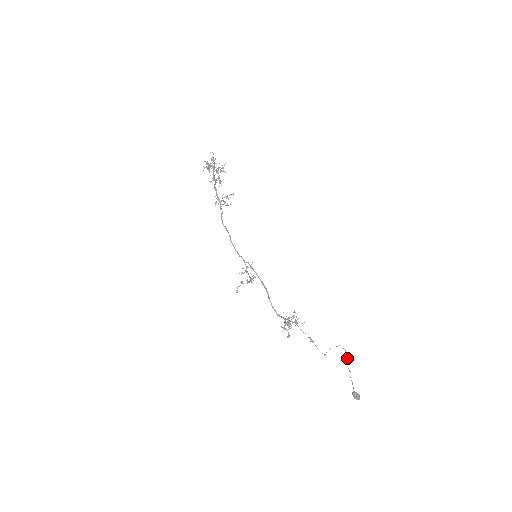
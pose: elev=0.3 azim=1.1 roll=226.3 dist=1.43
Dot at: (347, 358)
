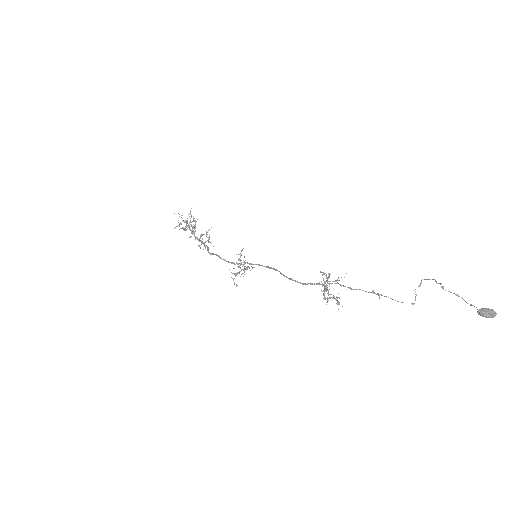
Dot at: (440, 283)
